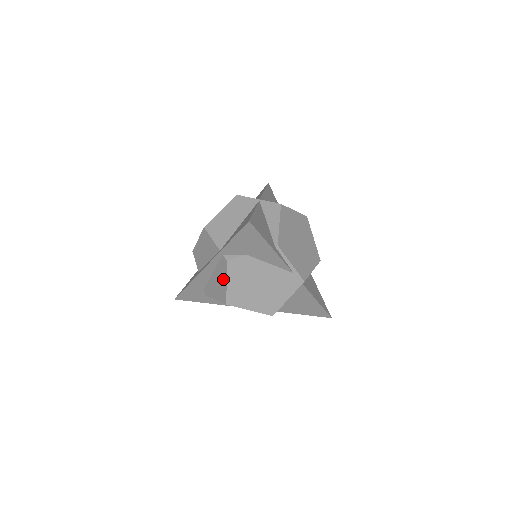
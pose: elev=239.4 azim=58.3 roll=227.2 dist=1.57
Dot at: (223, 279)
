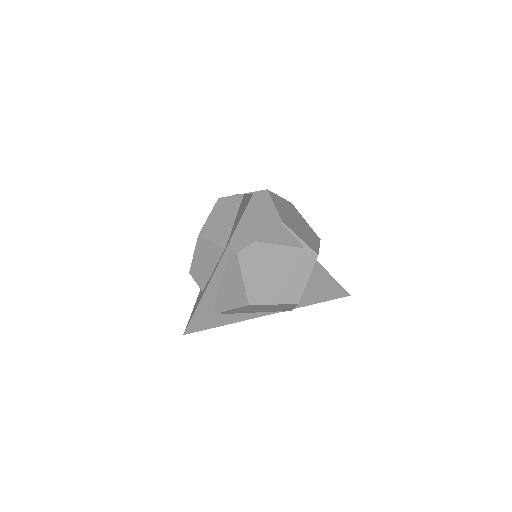
Dot at: (237, 278)
